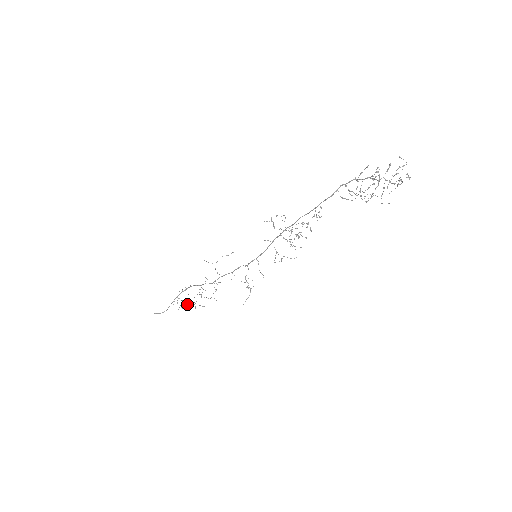
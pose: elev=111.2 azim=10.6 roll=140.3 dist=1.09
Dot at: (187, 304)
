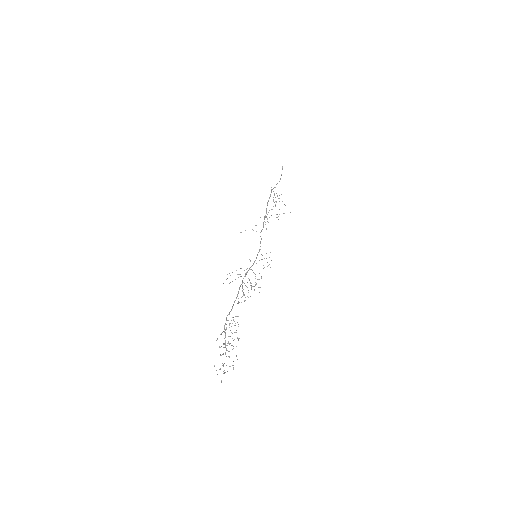
Dot at: occluded
